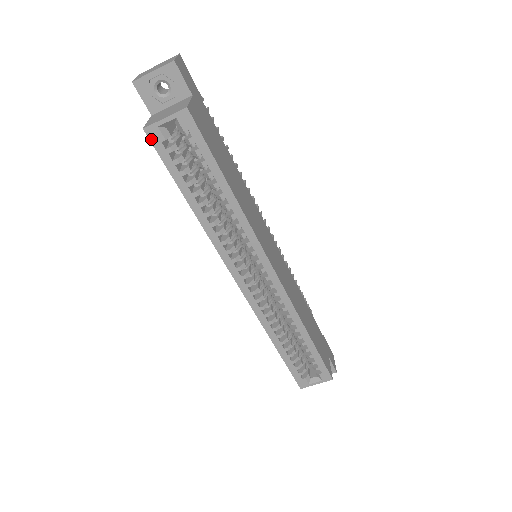
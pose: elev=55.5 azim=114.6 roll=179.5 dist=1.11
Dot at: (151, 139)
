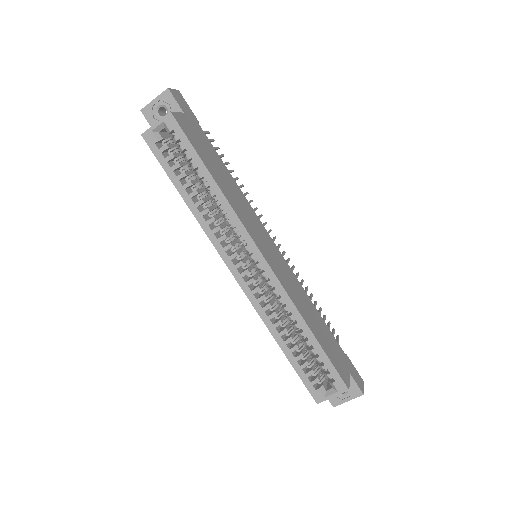
Dot at: (147, 142)
